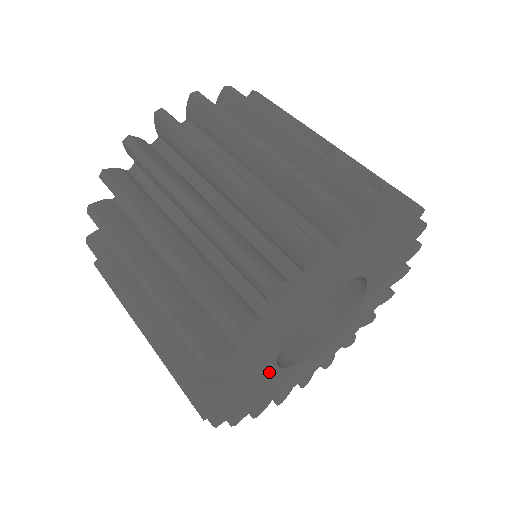
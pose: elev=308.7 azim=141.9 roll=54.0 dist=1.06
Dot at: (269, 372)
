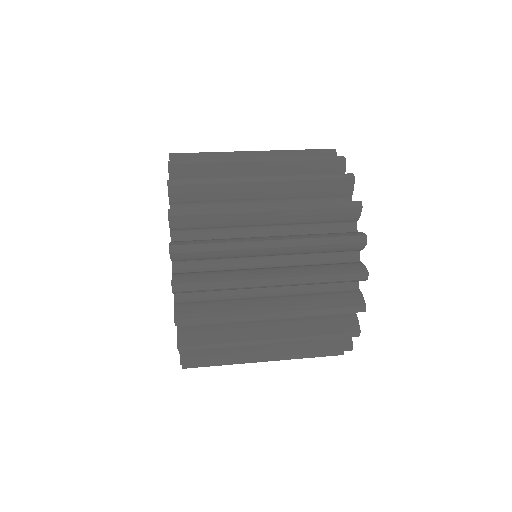
Dot at: occluded
